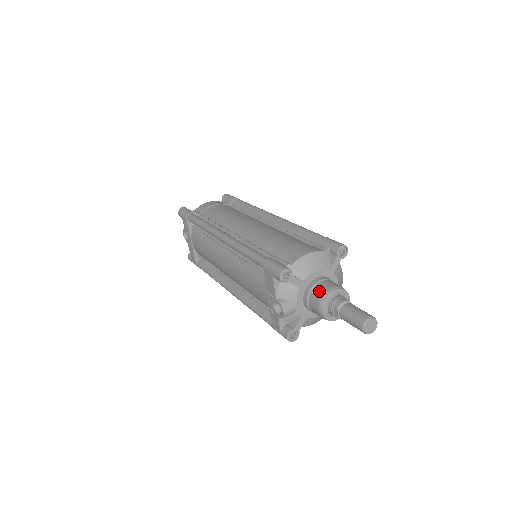
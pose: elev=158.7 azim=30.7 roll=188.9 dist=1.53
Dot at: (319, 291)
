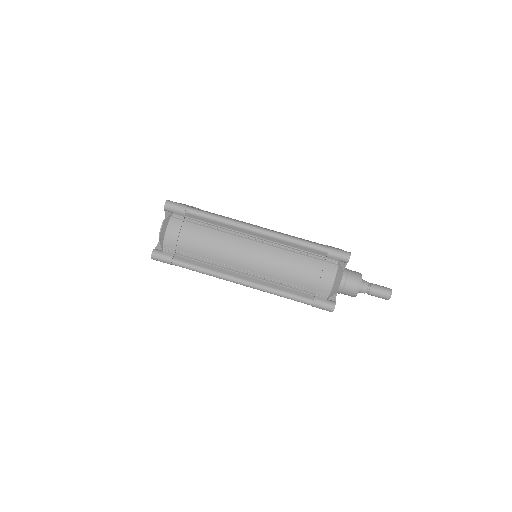
Dot at: (349, 292)
